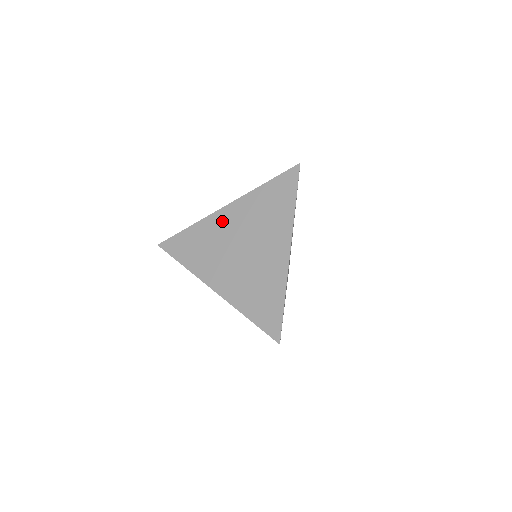
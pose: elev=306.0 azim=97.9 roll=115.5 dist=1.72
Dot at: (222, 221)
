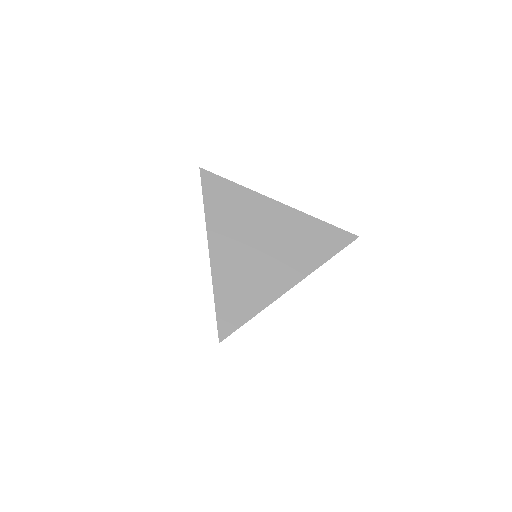
Dot at: (266, 210)
